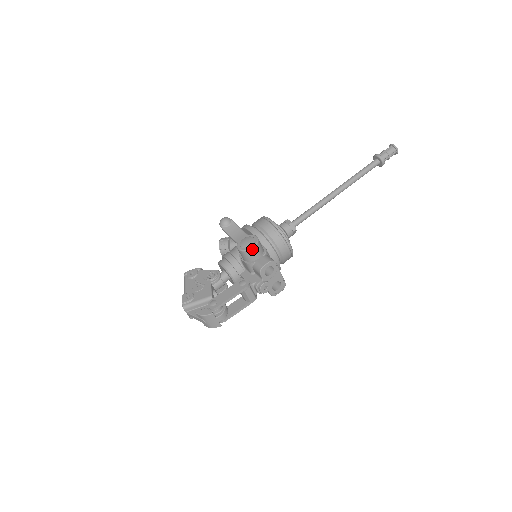
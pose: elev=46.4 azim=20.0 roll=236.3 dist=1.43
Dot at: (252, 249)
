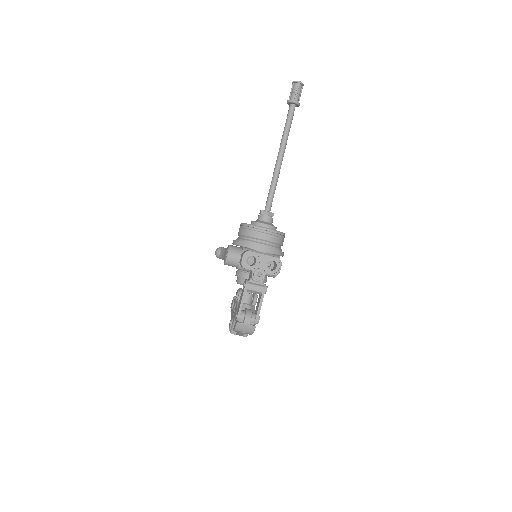
Dot at: (228, 257)
